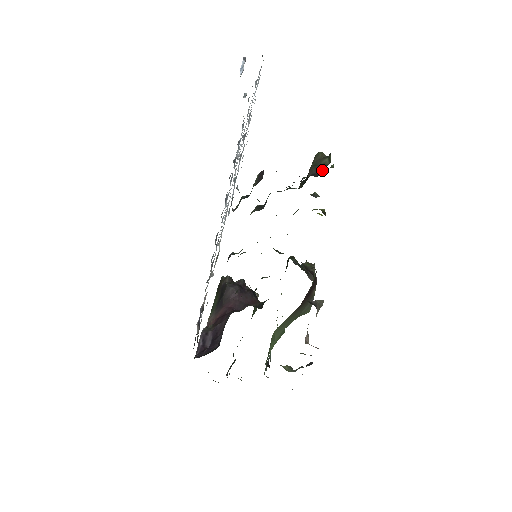
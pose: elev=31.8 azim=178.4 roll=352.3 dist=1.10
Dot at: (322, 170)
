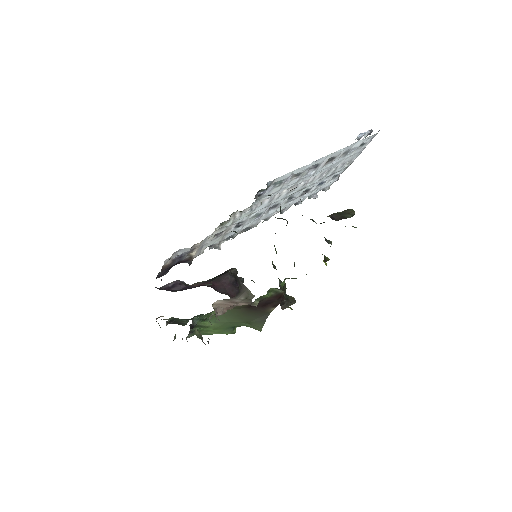
Dot at: (340, 218)
